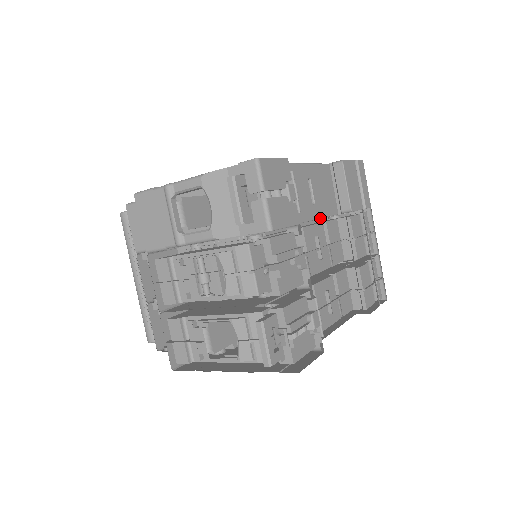
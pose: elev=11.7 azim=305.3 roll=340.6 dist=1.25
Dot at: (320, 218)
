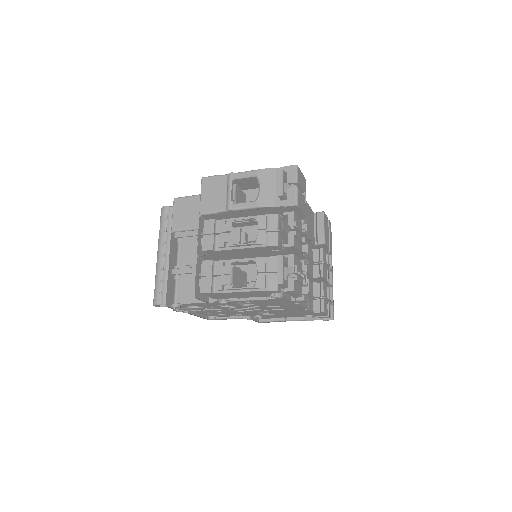
Dot at: (307, 236)
